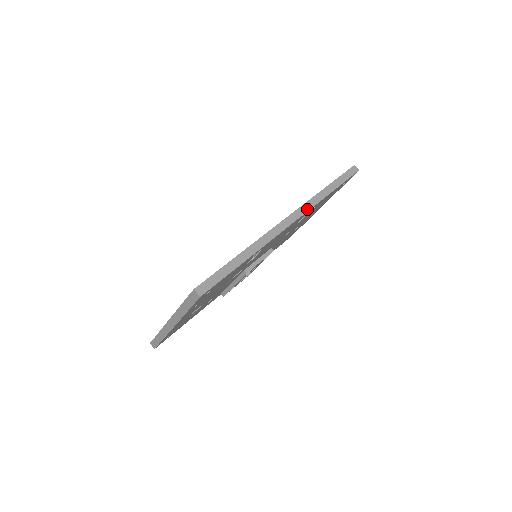
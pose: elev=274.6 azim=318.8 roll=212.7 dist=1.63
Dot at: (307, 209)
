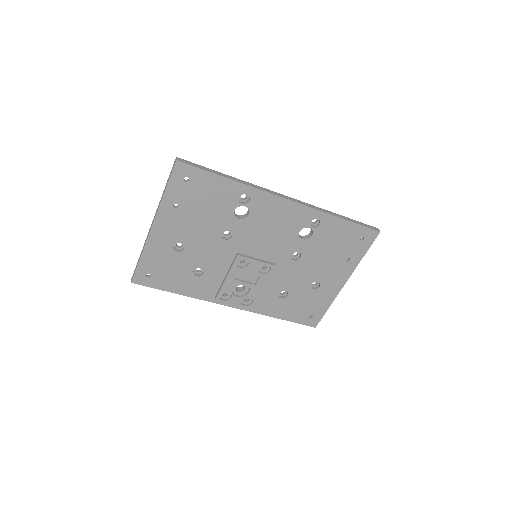
Dot at: (307, 205)
